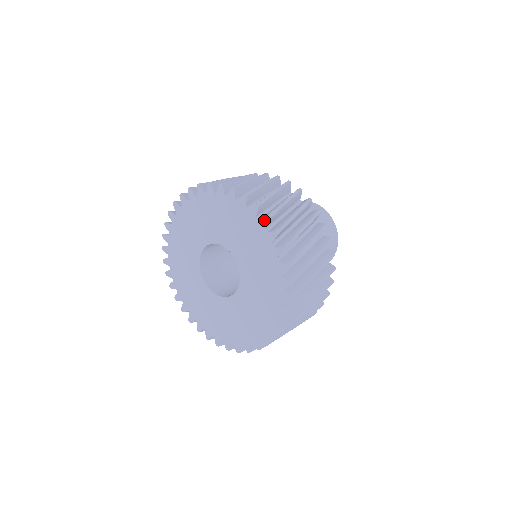
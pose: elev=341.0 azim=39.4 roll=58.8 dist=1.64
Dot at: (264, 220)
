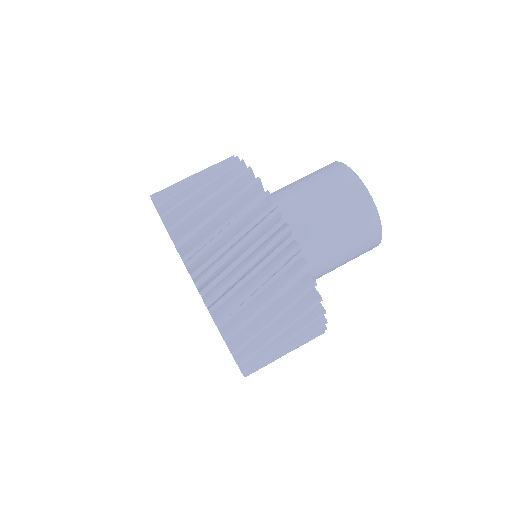
Dot at: occluded
